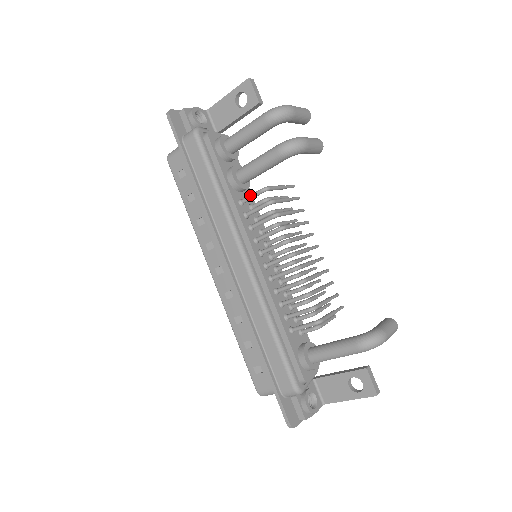
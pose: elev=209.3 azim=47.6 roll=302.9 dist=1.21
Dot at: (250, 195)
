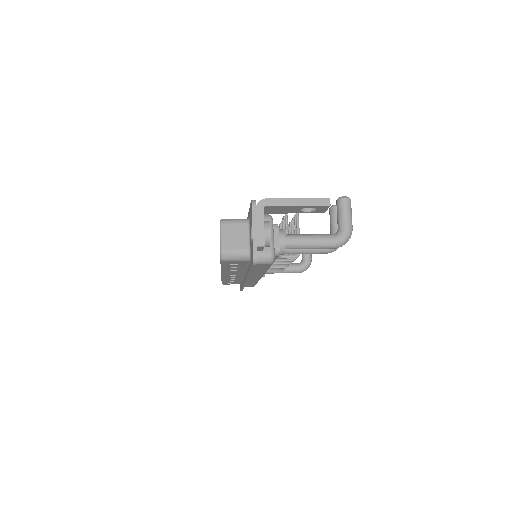
Dot at: (284, 258)
